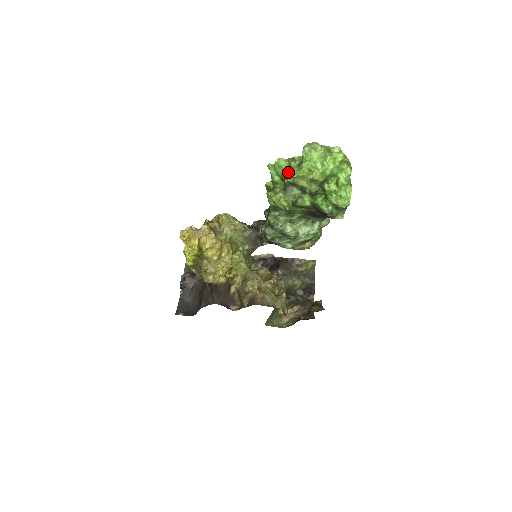
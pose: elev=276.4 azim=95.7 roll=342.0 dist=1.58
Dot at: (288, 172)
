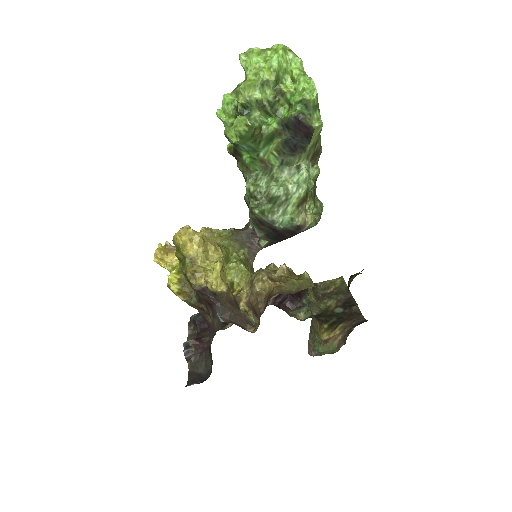
Dot at: (237, 98)
